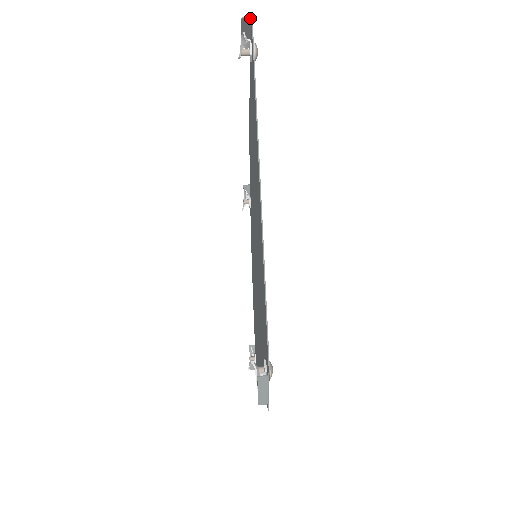
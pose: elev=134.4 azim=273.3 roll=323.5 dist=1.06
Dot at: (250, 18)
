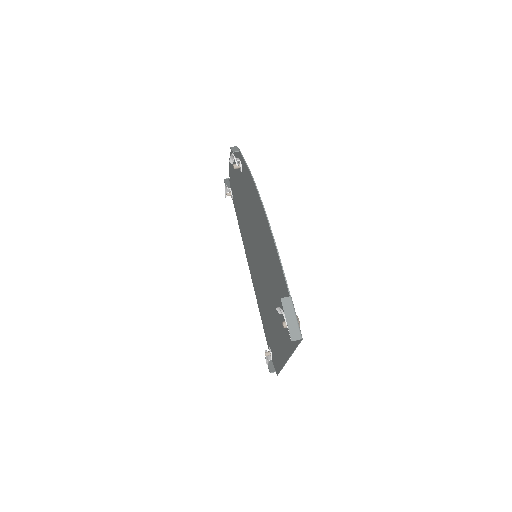
Dot at: (300, 339)
